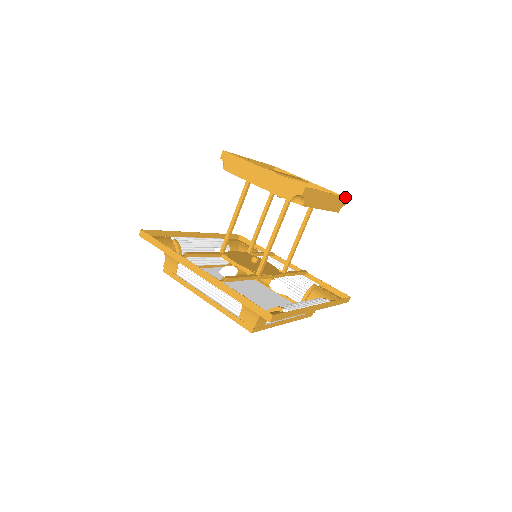
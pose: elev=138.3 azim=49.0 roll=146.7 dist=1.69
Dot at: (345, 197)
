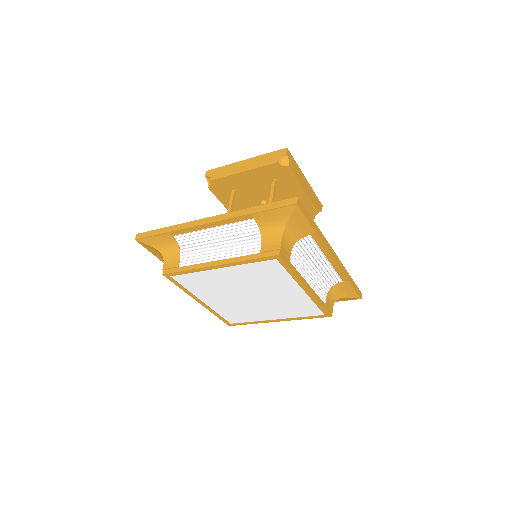
Dot at: (319, 201)
